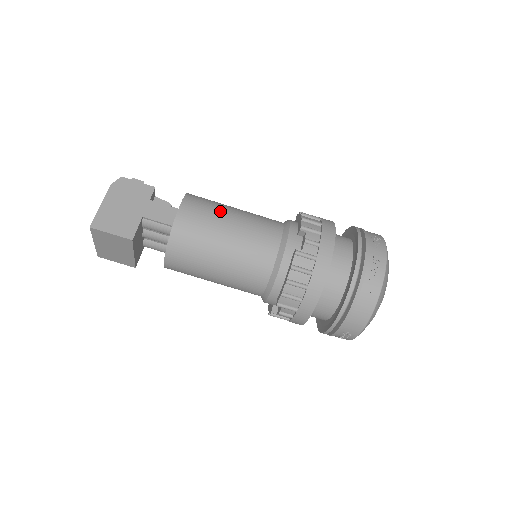
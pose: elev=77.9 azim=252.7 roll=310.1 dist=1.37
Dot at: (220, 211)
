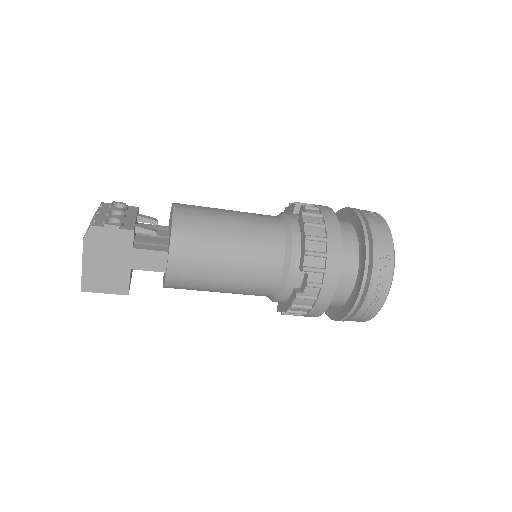
Dot at: (213, 252)
